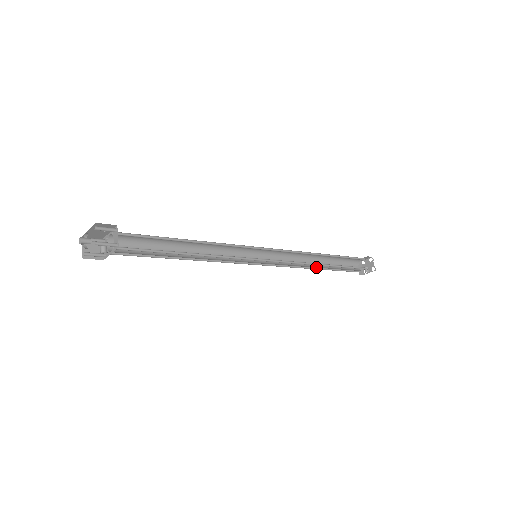
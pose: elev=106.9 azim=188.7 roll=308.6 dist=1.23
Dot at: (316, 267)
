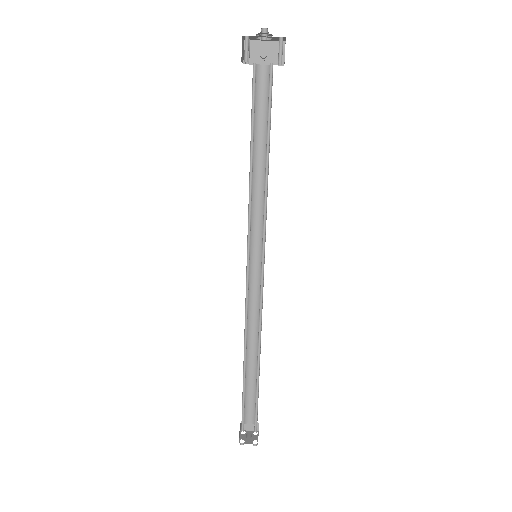
Dot at: occluded
